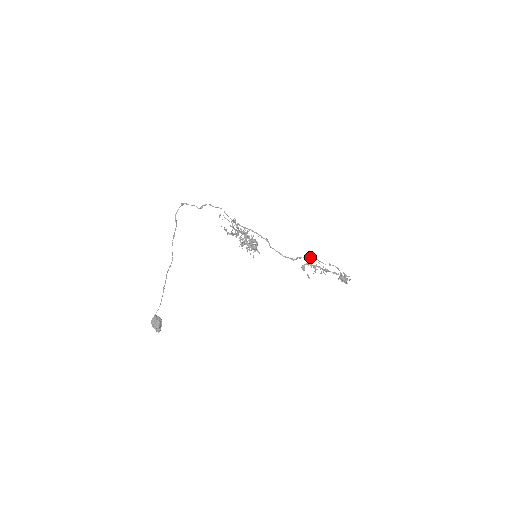
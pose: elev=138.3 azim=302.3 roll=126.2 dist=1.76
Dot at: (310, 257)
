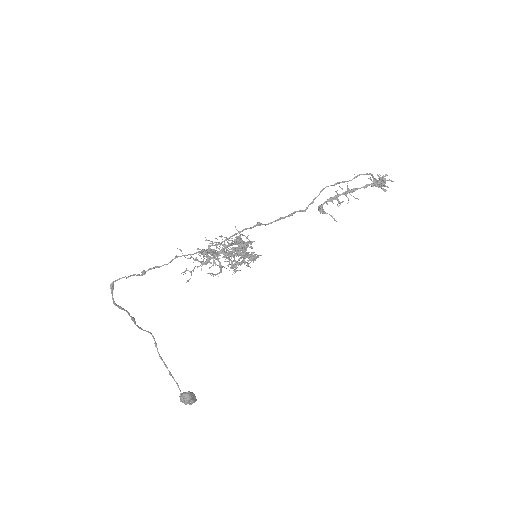
Dot at: occluded
